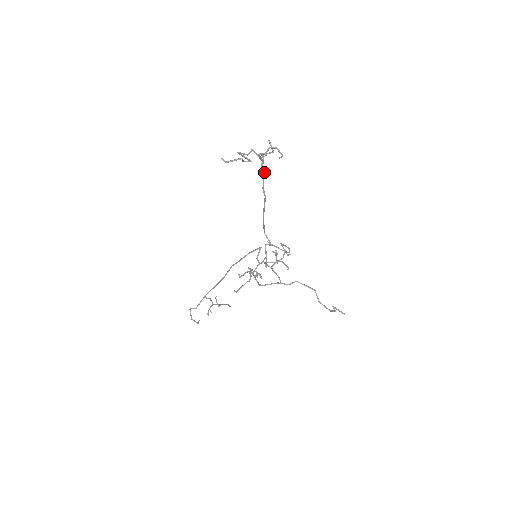
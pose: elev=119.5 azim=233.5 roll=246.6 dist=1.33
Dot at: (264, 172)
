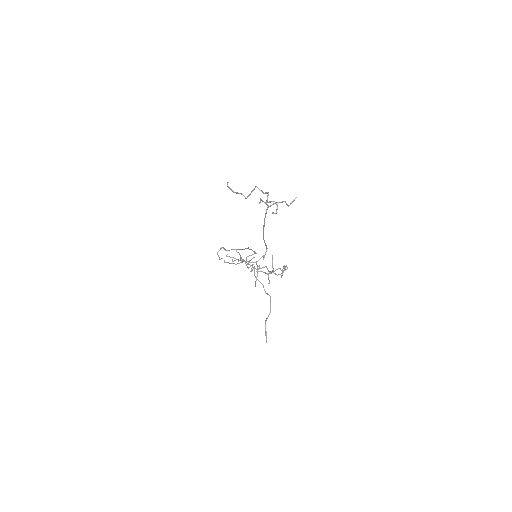
Dot at: (266, 212)
